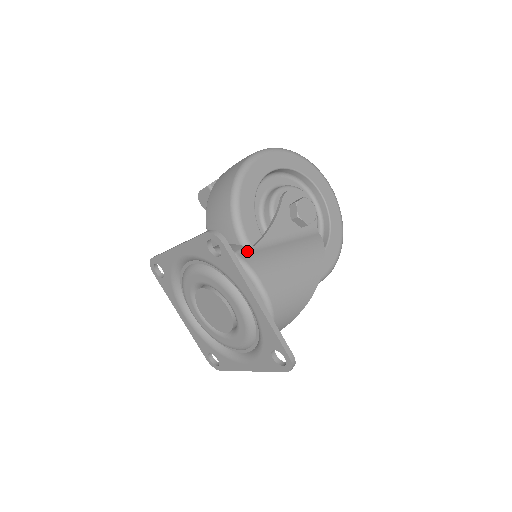
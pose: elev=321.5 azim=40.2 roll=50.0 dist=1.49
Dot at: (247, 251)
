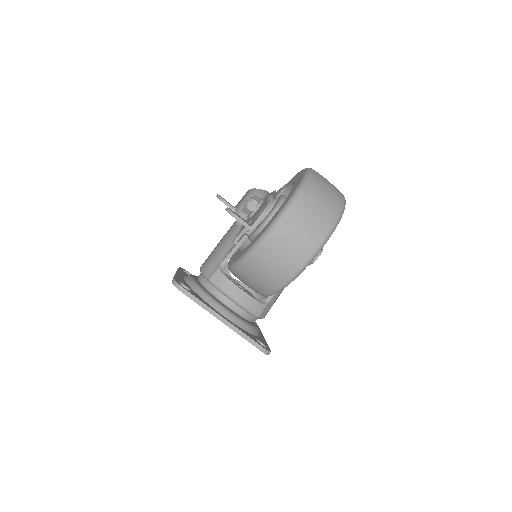
Dot at: (266, 308)
